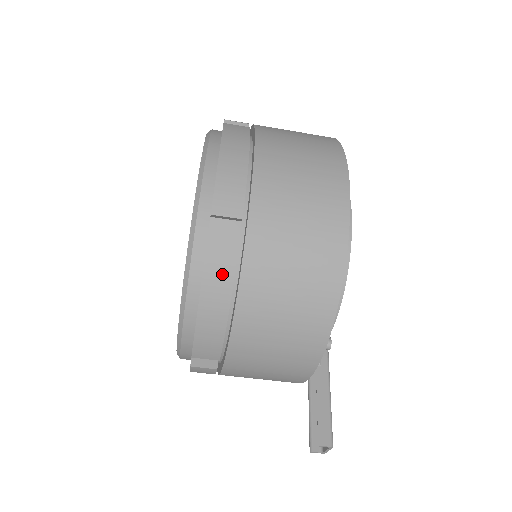
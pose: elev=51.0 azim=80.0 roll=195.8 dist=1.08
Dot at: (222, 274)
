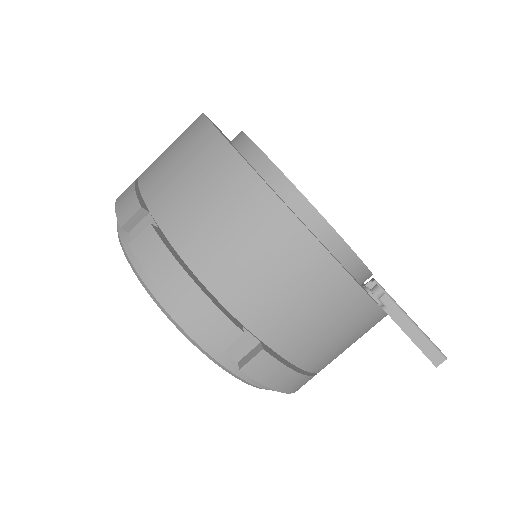
Dot at: (272, 370)
